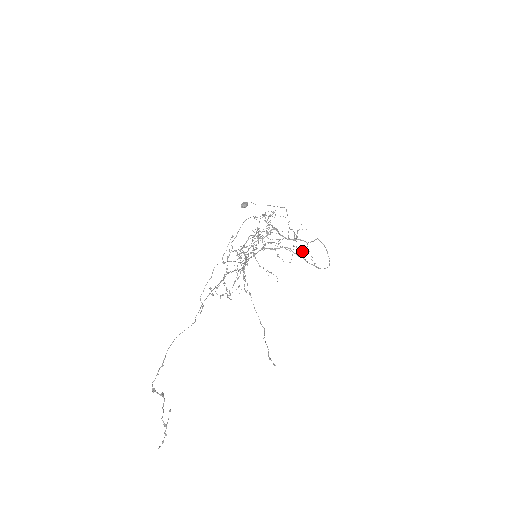
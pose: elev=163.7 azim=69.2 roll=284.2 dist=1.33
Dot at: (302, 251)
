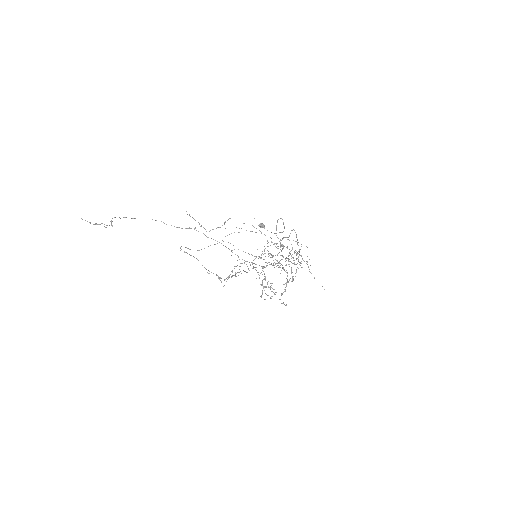
Dot at: occluded
